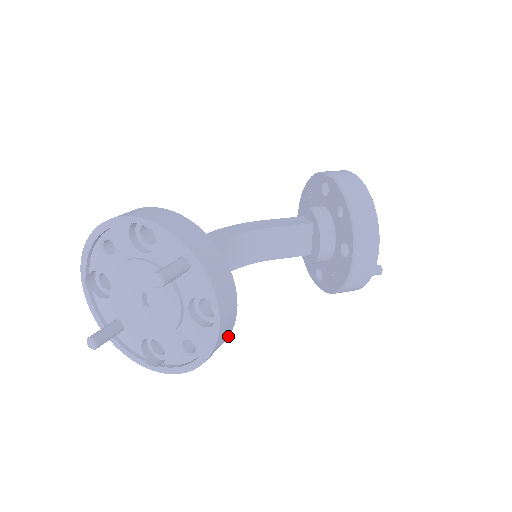
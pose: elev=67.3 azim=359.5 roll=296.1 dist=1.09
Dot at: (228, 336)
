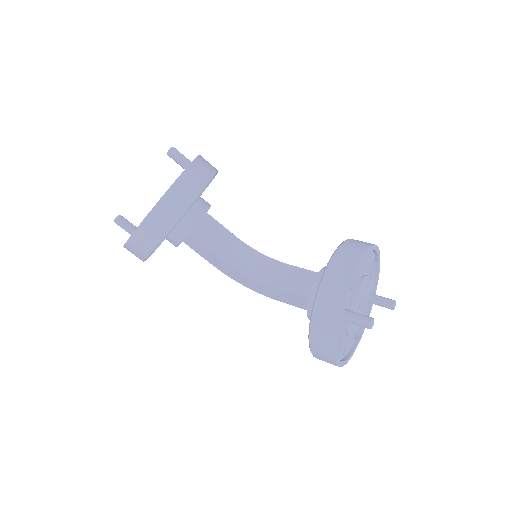
Dot at: (181, 215)
